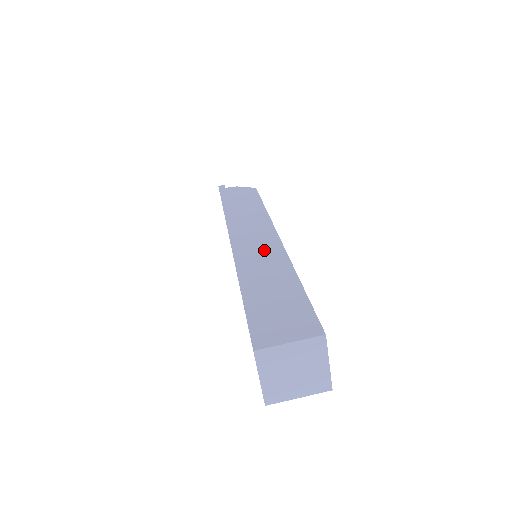
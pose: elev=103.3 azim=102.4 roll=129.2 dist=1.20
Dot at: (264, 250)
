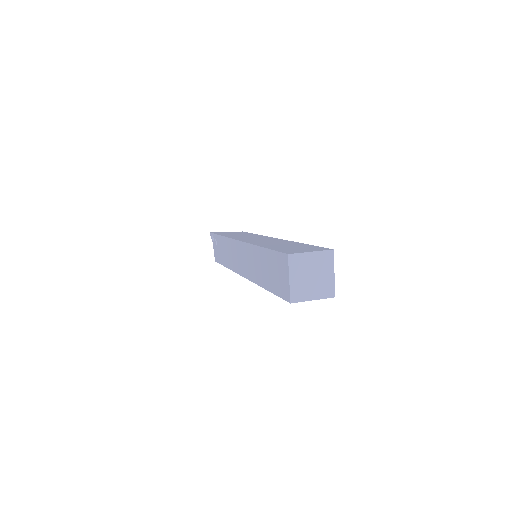
Dot at: (269, 240)
